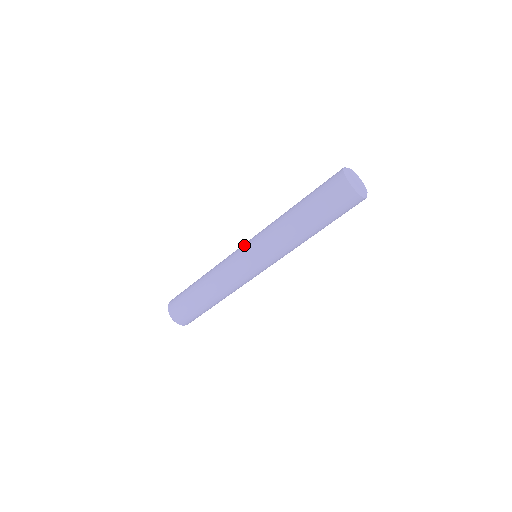
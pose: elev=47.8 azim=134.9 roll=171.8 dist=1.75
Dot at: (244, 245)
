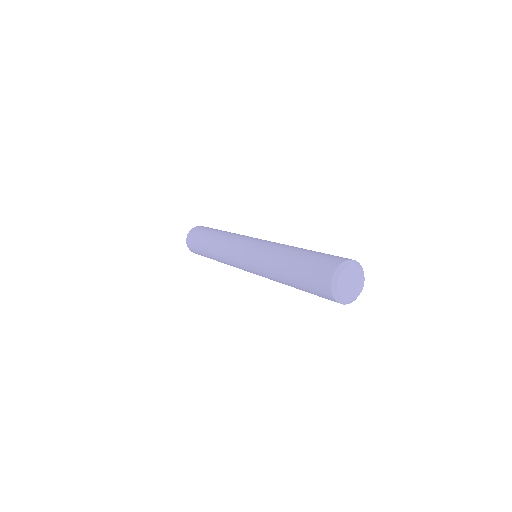
Dot at: (241, 259)
